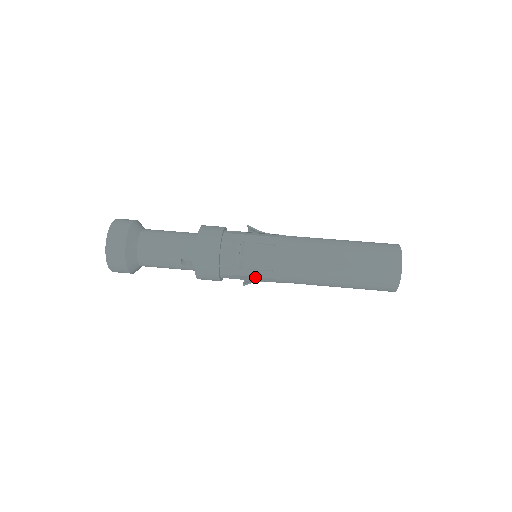
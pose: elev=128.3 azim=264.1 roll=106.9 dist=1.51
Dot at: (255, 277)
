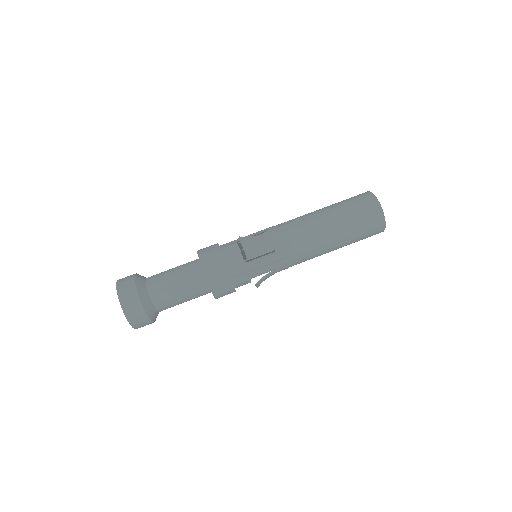
Dot at: occluded
